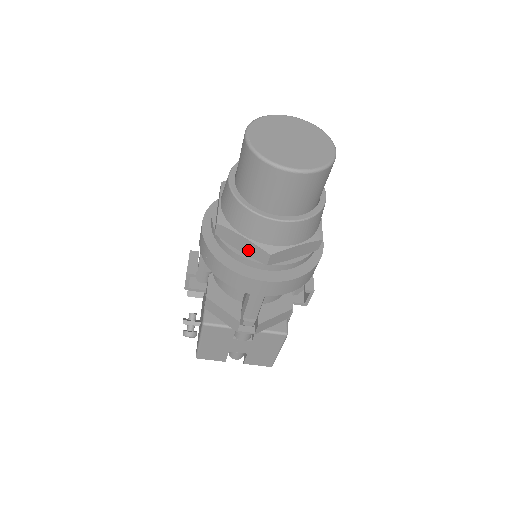
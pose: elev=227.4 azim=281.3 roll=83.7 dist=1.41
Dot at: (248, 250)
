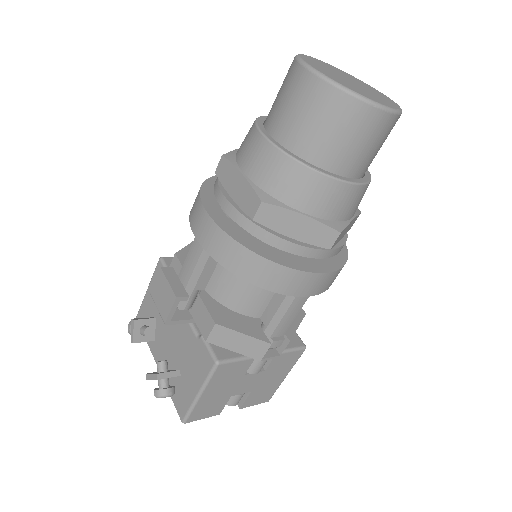
Dot at: (305, 233)
